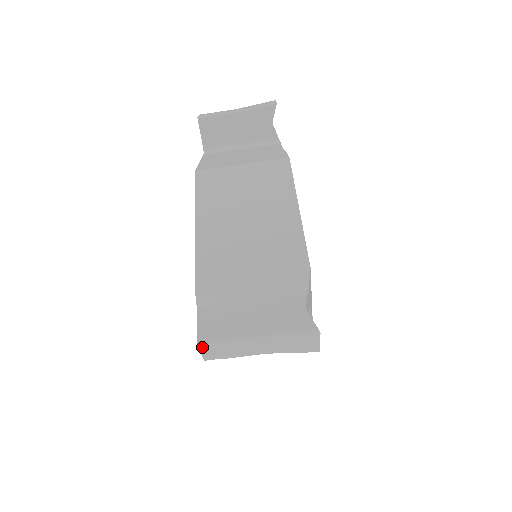
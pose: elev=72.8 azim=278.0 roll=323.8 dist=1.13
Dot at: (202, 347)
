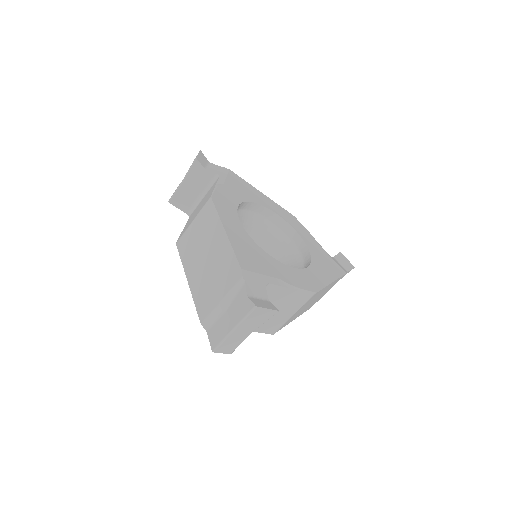
Dot at: (216, 351)
